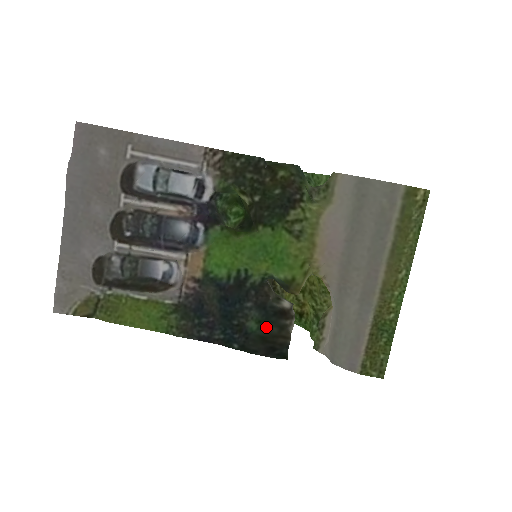
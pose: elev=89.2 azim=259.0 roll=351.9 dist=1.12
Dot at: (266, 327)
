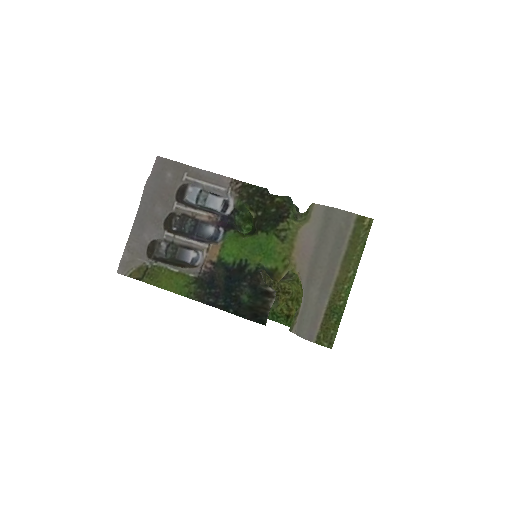
Dot at: (254, 301)
